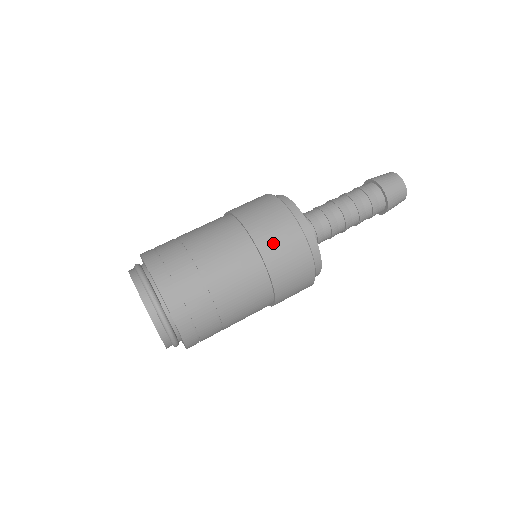
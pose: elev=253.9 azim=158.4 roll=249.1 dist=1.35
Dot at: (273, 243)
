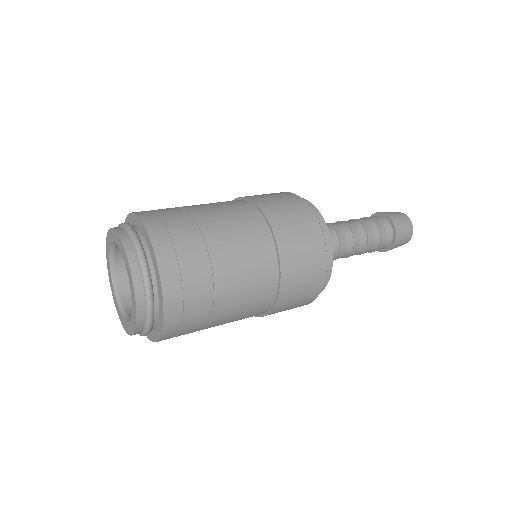
Dot at: (274, 204)
